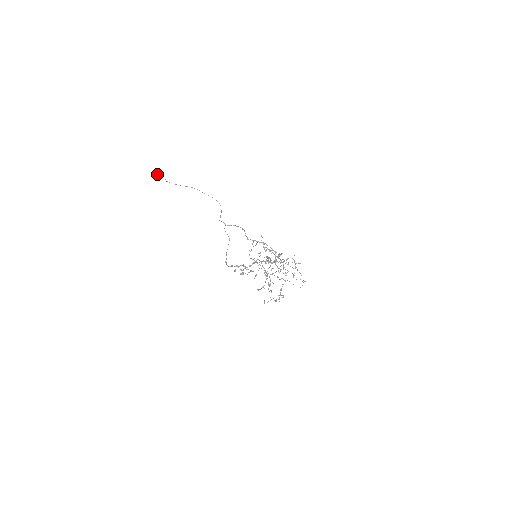
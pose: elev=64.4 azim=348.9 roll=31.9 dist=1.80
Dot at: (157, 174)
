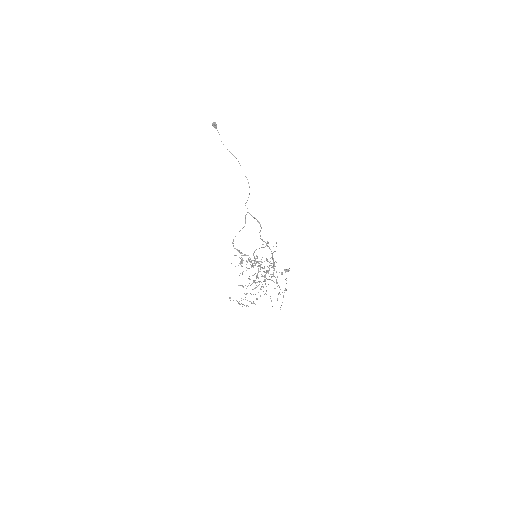
Dot at: occluded
